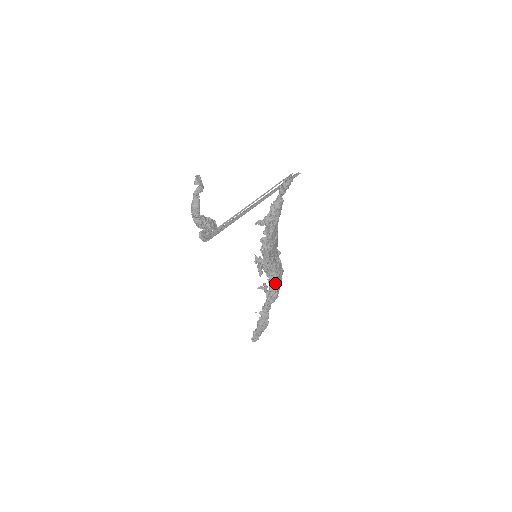
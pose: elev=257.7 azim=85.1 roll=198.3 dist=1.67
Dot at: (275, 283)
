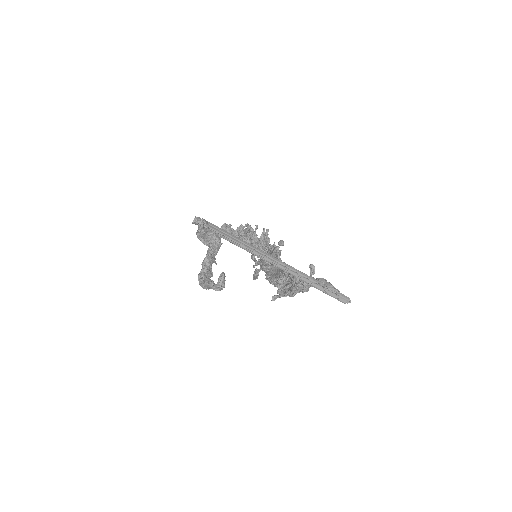
Dot at: occluded
